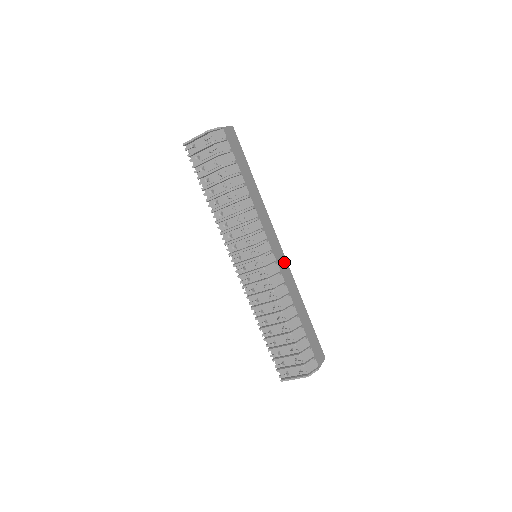
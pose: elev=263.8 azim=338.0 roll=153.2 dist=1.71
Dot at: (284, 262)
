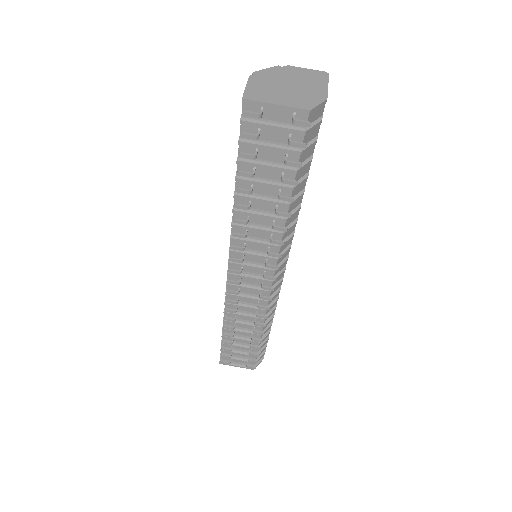
Dot at: occluded
